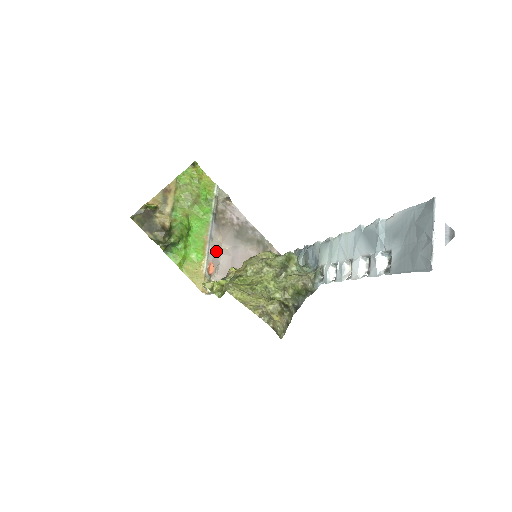
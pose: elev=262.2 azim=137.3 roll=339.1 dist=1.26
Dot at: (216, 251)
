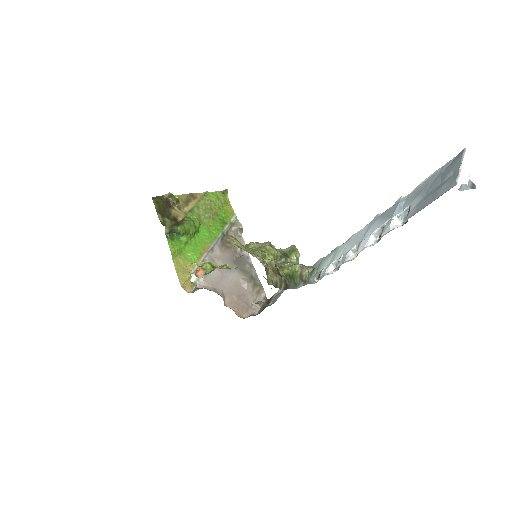
Dot at: (211, 262)
